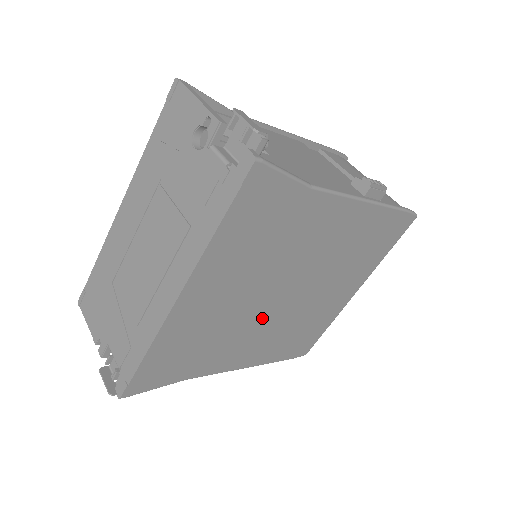
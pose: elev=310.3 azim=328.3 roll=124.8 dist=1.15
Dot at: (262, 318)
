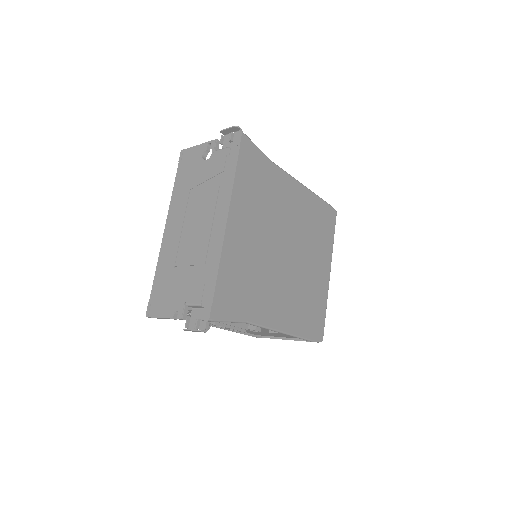
Dot at: (279, 271)
